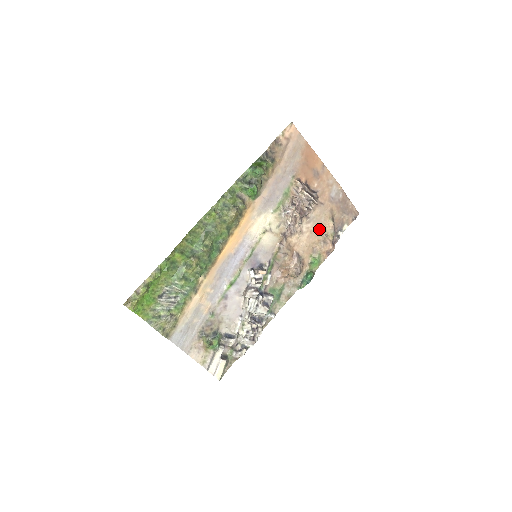
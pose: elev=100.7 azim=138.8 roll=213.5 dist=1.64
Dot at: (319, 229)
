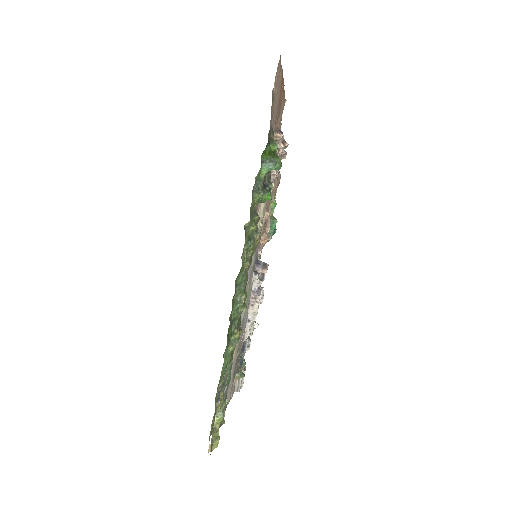
Dot at: occluded
